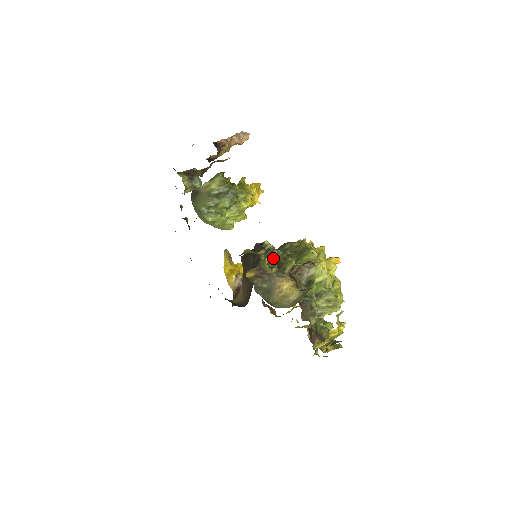
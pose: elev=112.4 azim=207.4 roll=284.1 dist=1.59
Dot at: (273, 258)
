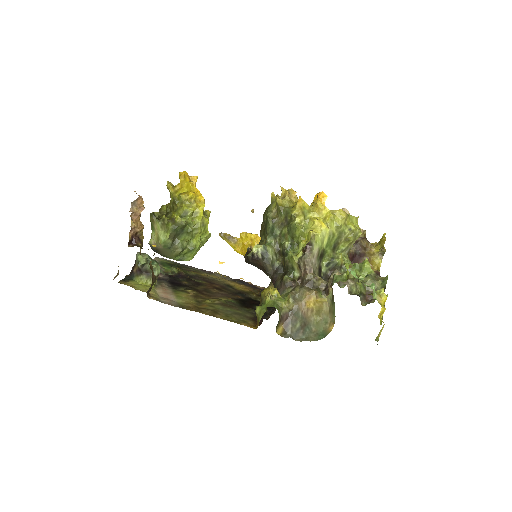
Dot at: (273, 256)
